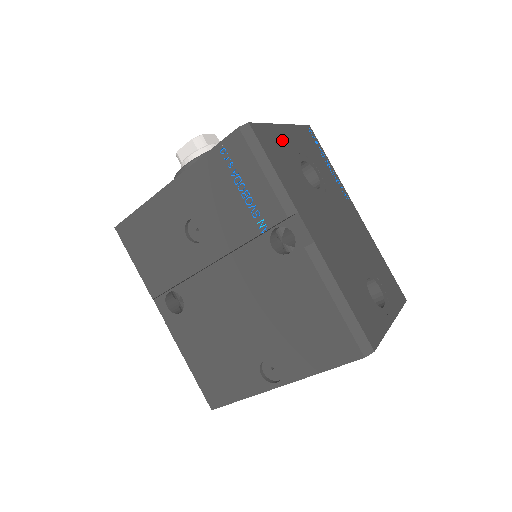
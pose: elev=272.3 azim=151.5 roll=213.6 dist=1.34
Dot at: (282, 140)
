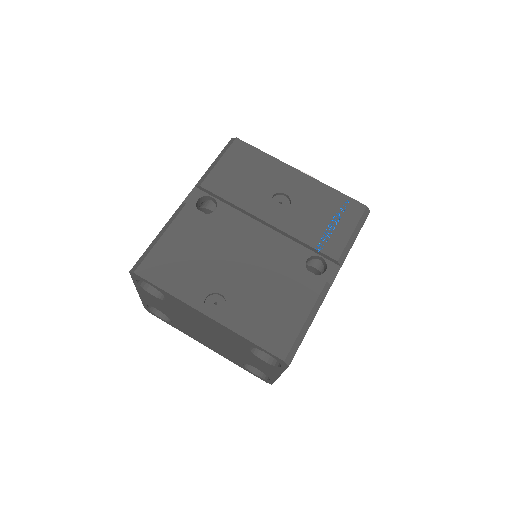
Dot at: occluded
